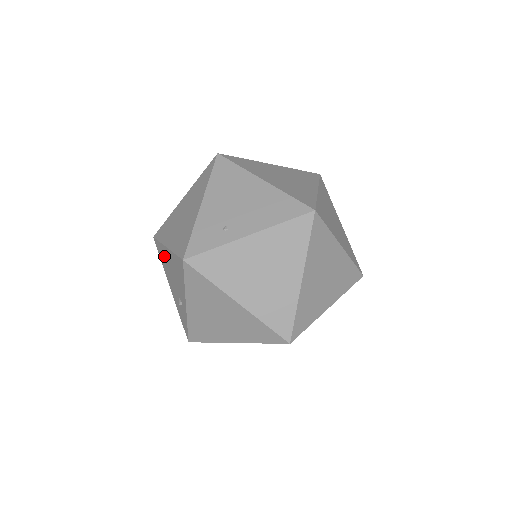
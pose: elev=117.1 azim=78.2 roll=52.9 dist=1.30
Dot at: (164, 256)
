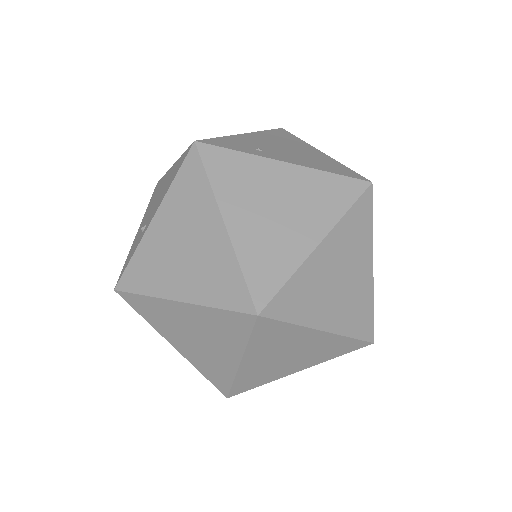
Dot at: (159, 186)
